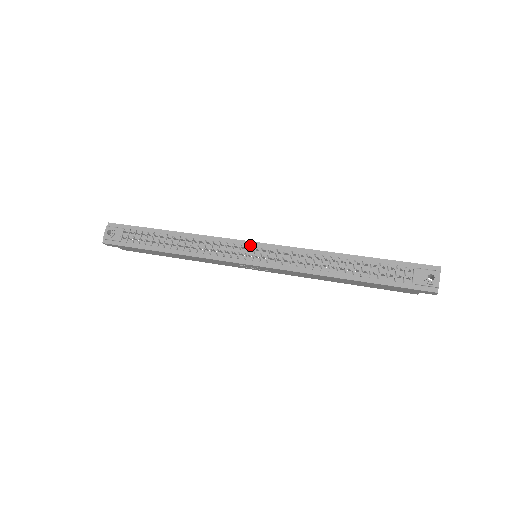
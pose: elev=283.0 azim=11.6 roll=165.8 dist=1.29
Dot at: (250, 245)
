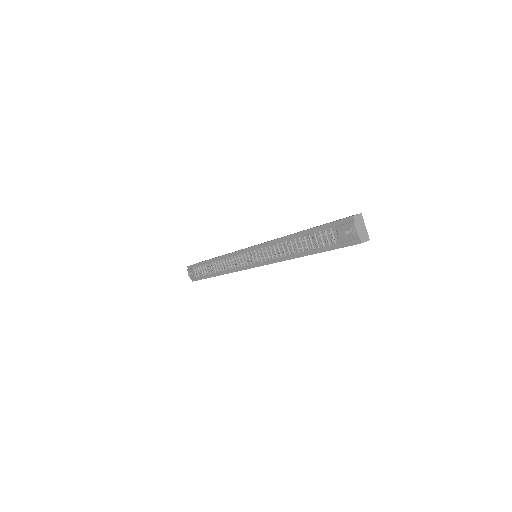
Dot at: (245, 252)
